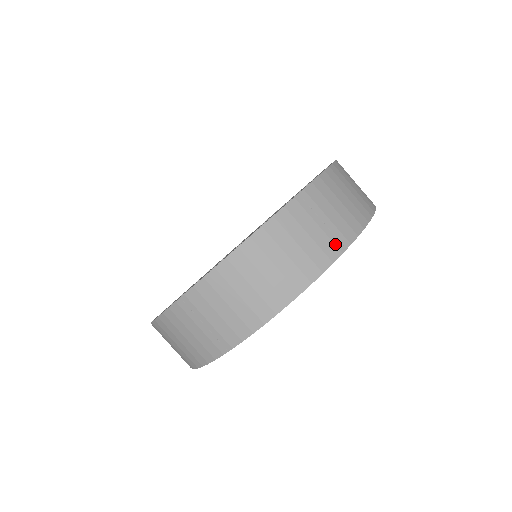
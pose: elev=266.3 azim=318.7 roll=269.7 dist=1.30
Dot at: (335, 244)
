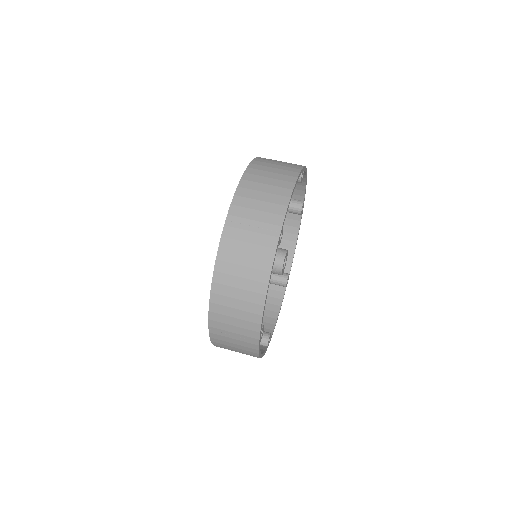
Dot at: (270, 235)
